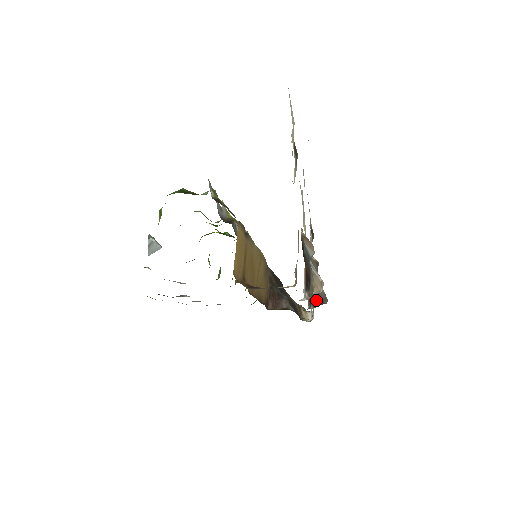
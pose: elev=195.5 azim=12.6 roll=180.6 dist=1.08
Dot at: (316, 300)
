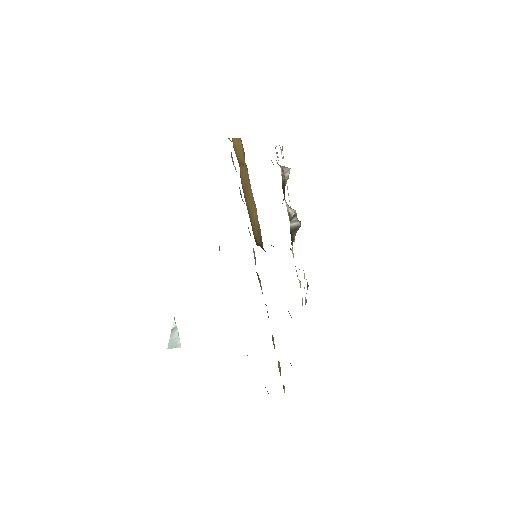
Dot at: (294, 236)
